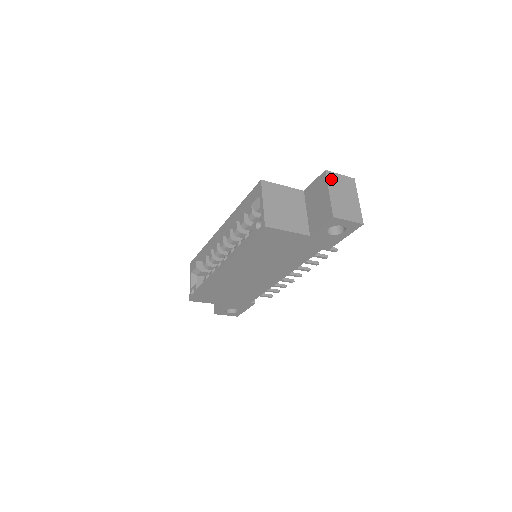
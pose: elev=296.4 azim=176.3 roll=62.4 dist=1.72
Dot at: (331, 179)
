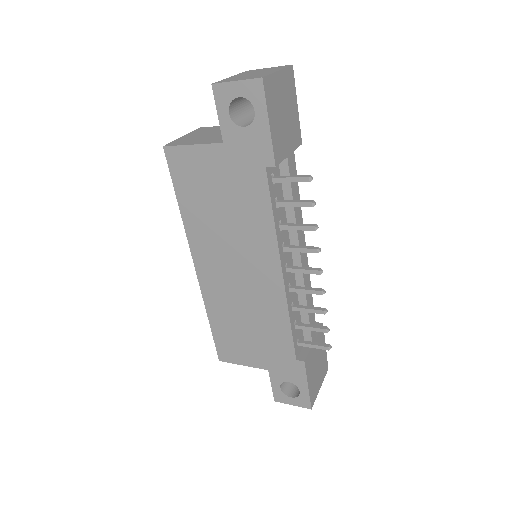
Dot at: (248, 72)
